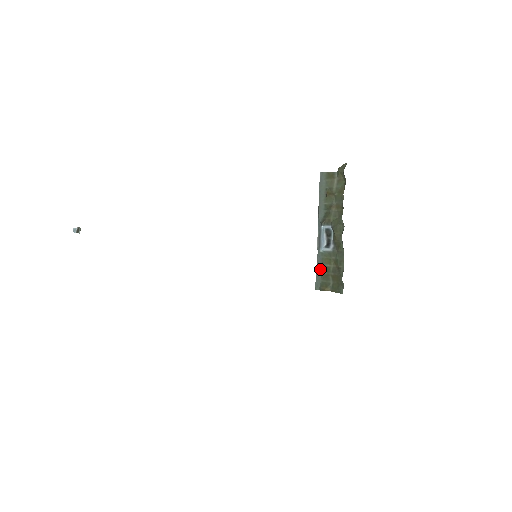
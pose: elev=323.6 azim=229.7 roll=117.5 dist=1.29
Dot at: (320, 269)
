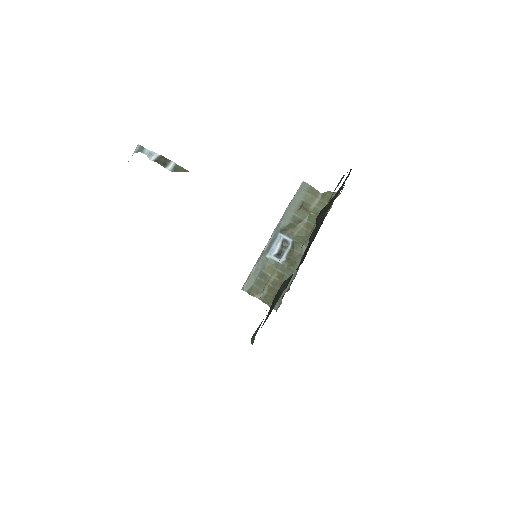
Dot at: (257, 273)
